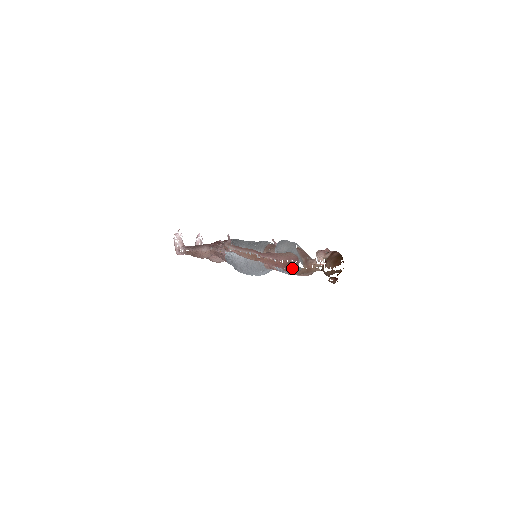
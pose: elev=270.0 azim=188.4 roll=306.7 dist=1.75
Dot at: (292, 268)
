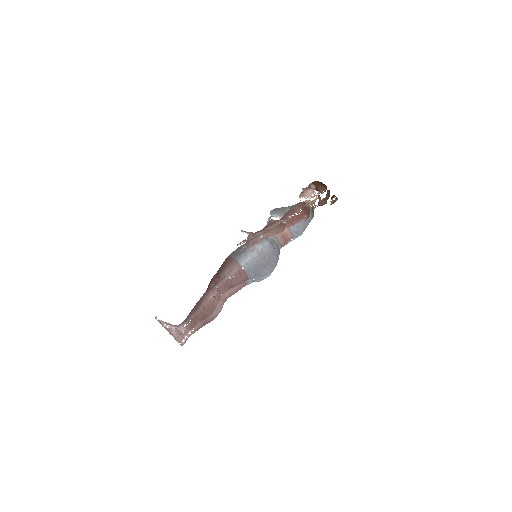
Dot at: (309, 211)
